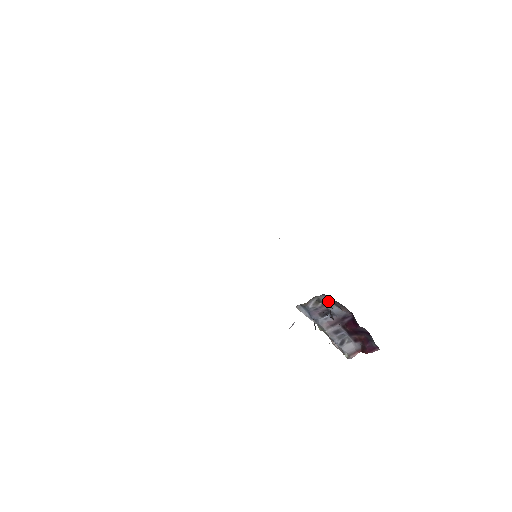
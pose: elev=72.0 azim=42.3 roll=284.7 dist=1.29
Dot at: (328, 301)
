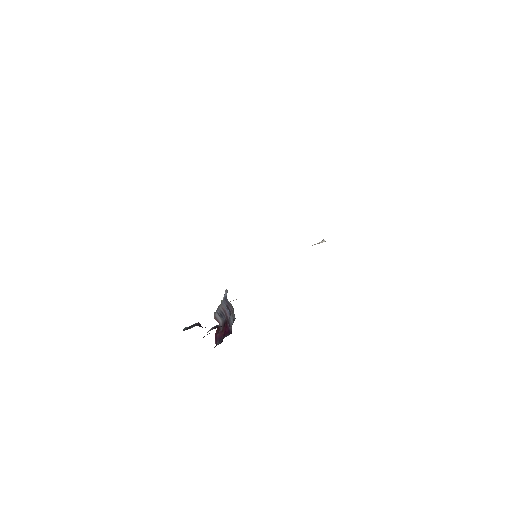
Dot at: (234, 317)
